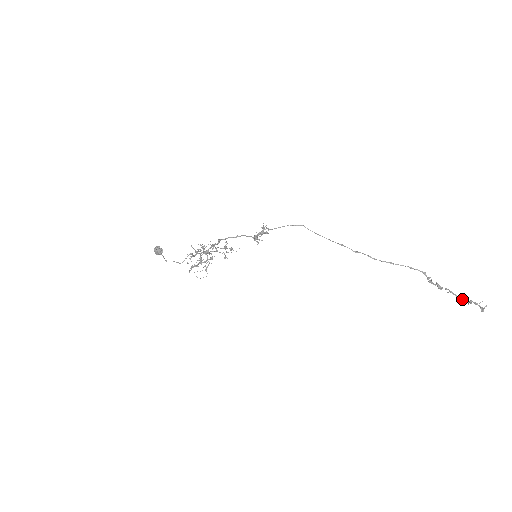
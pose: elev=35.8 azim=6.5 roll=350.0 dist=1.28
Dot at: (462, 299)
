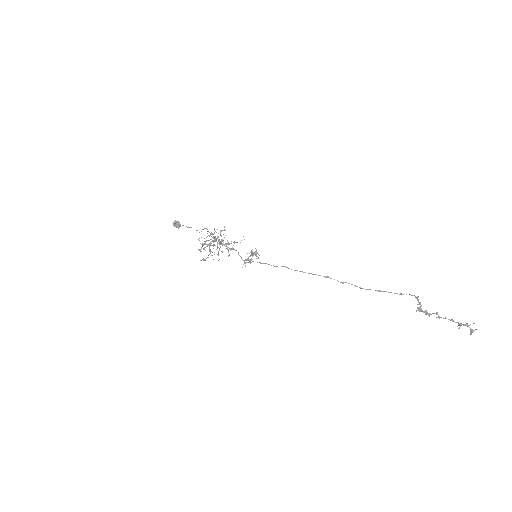
Dot at: (452, 321)
